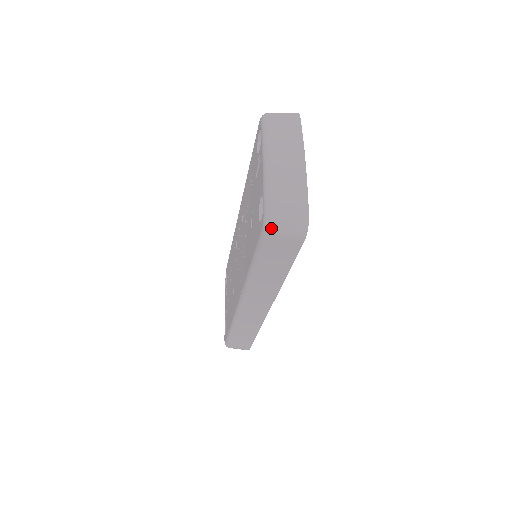
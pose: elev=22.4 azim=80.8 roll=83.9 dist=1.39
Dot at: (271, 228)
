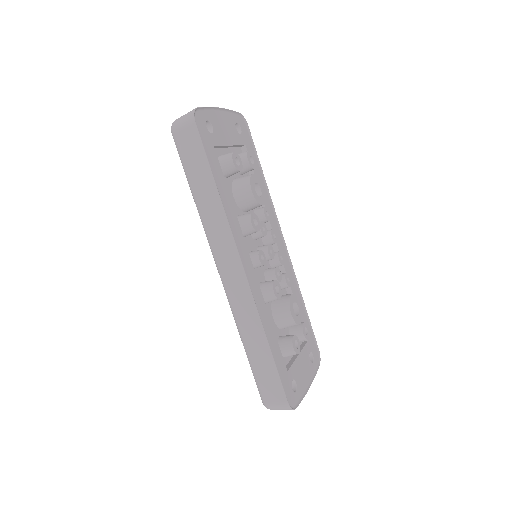
Dot at: (173, 126)
